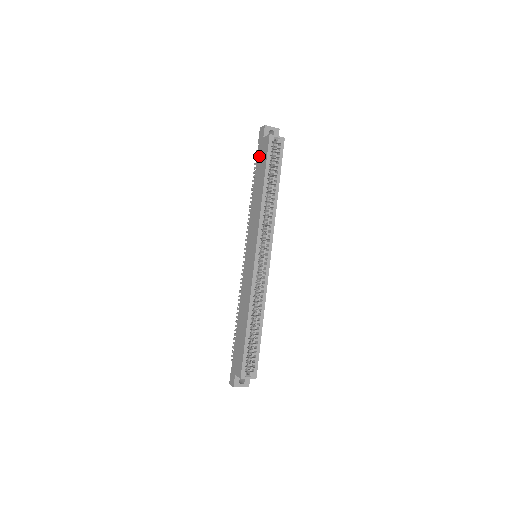
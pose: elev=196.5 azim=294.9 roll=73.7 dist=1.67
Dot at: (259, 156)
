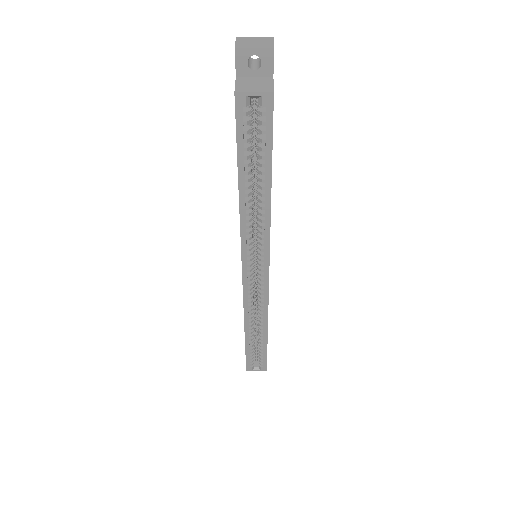
Dot at: occluded
